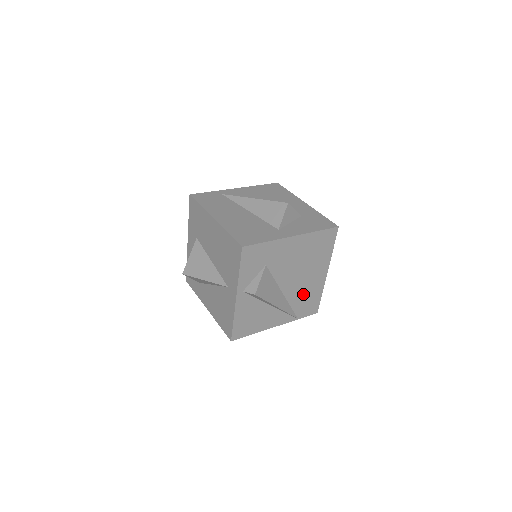
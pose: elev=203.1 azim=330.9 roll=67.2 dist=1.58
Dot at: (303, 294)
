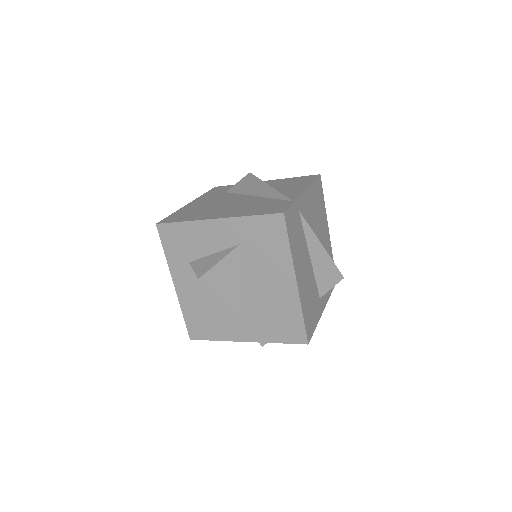
Dot at: occluded
